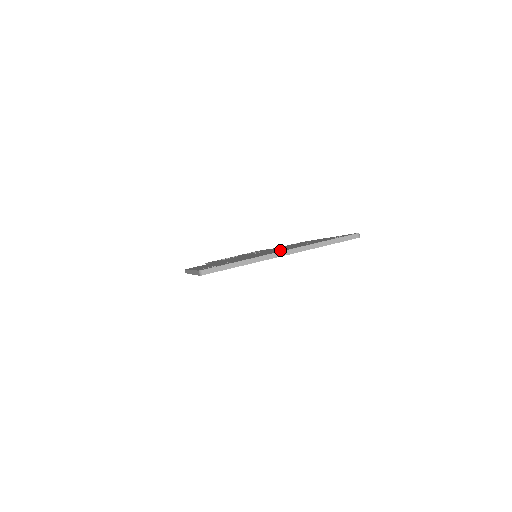
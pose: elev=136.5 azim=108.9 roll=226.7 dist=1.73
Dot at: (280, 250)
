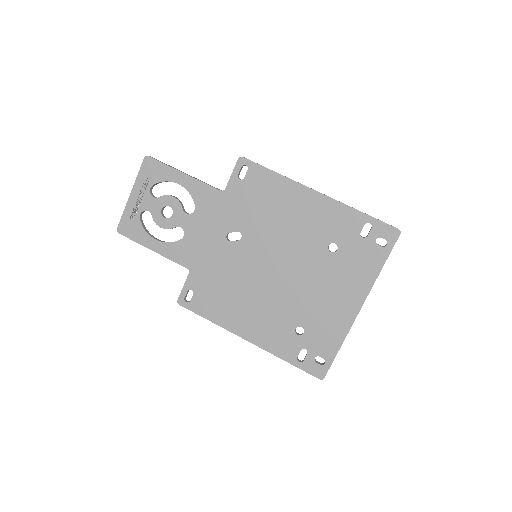
Dot at: (337, 292)
